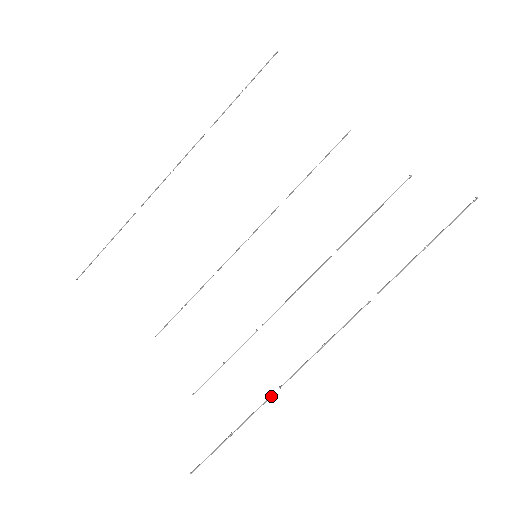
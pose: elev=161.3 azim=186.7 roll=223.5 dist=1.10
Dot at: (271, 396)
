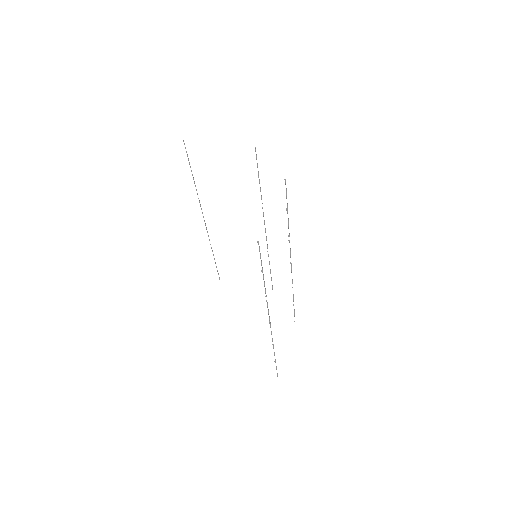
Dot at: (273, 346)
